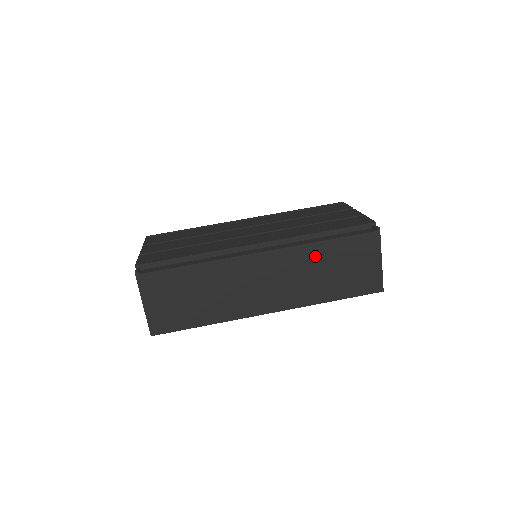
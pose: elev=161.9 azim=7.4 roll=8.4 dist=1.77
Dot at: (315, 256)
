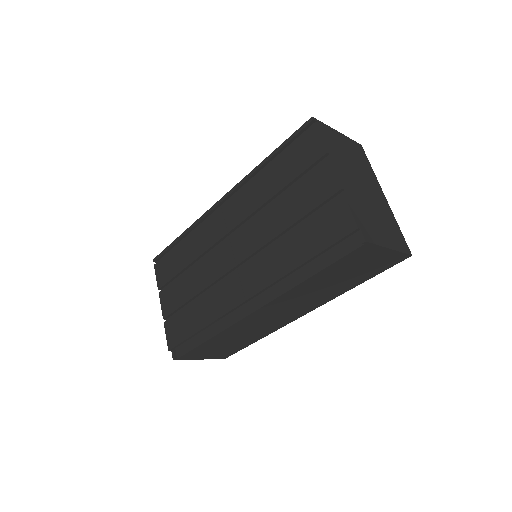
Dot at: (309, 286)
